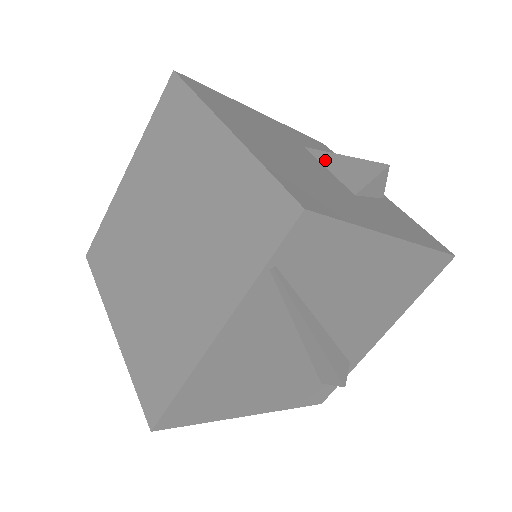
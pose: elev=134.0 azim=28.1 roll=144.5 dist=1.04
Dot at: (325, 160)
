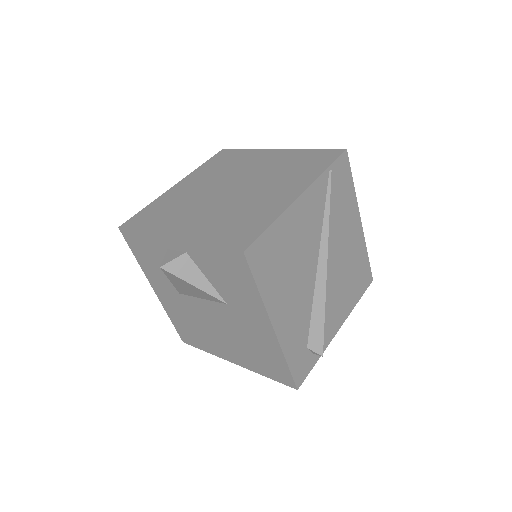
Dot at: occluded
